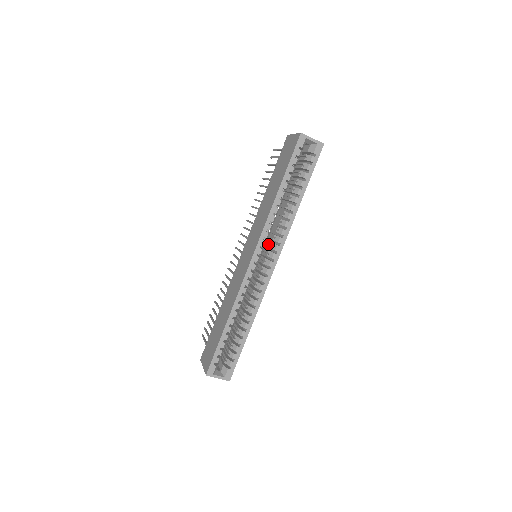
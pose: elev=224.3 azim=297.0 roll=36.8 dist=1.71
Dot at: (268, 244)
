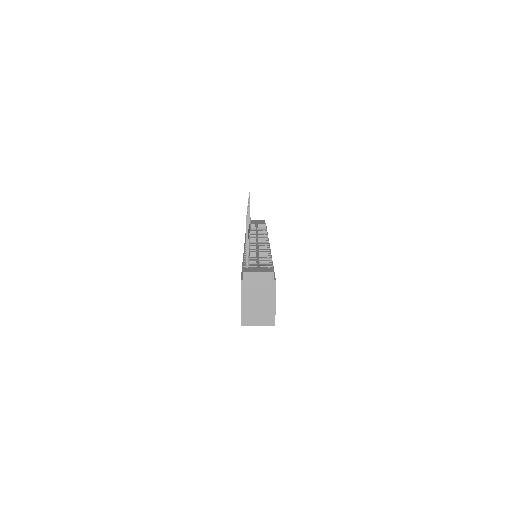
Dot at: occluded
